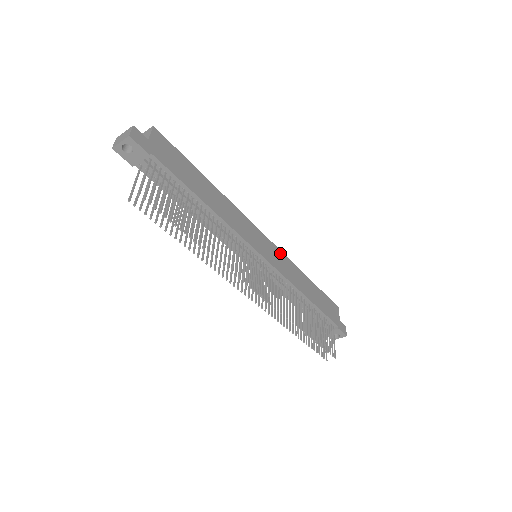
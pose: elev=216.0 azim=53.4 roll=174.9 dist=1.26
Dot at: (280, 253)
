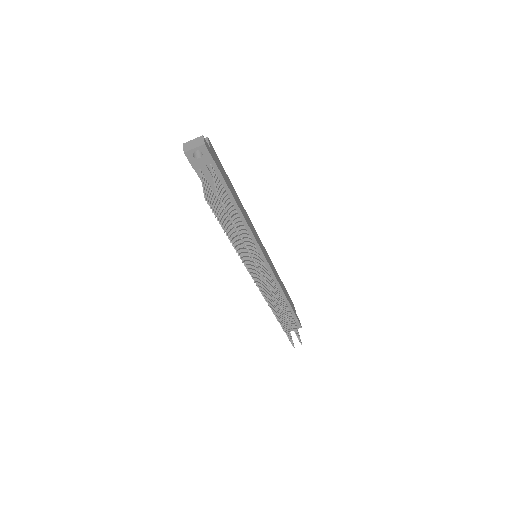
Dot at: (268, 255)
